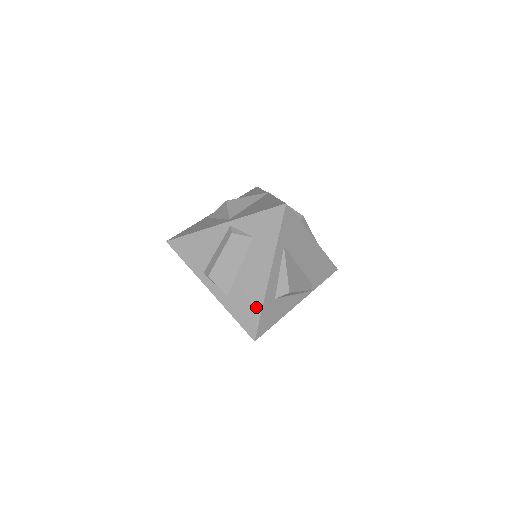
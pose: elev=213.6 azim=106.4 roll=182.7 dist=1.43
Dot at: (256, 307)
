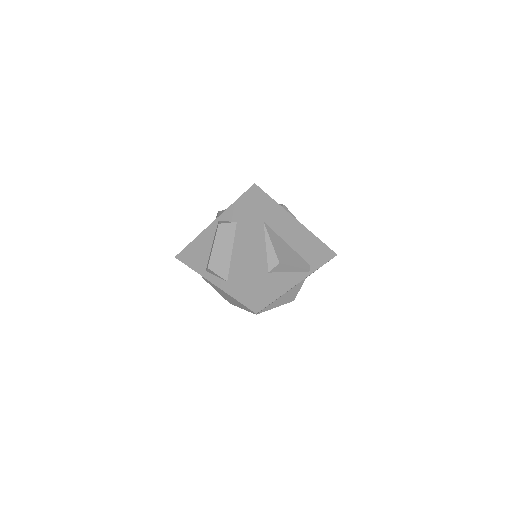
Dot at: (251, 281)
